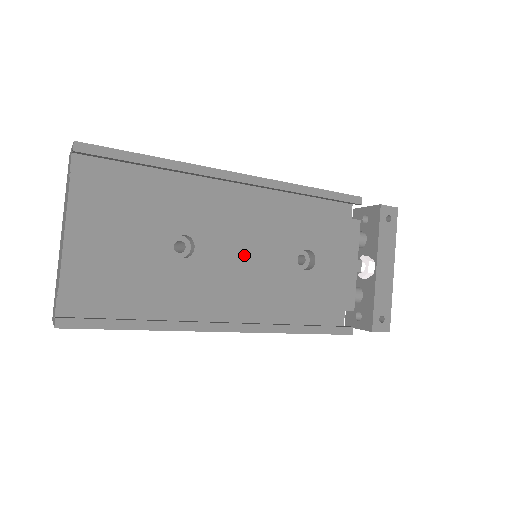
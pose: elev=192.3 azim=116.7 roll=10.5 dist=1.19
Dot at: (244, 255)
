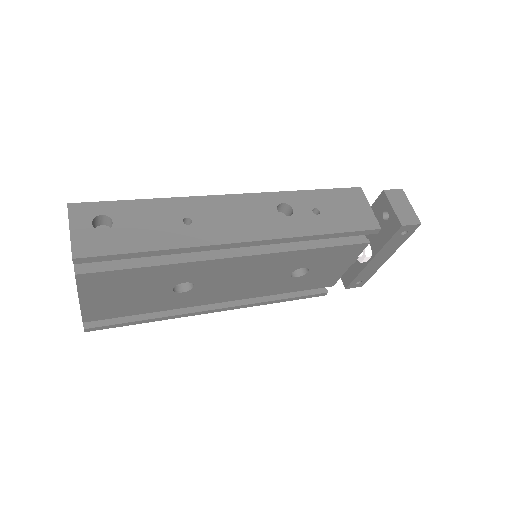
Dot at: (240, 281)
